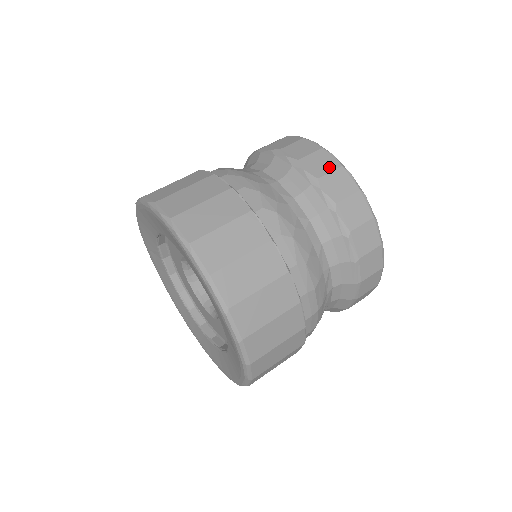
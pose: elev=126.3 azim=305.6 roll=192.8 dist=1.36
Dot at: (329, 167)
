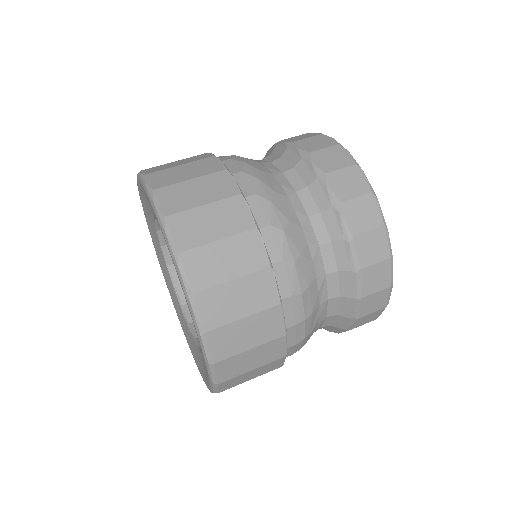
Dot at: (341, 164)
